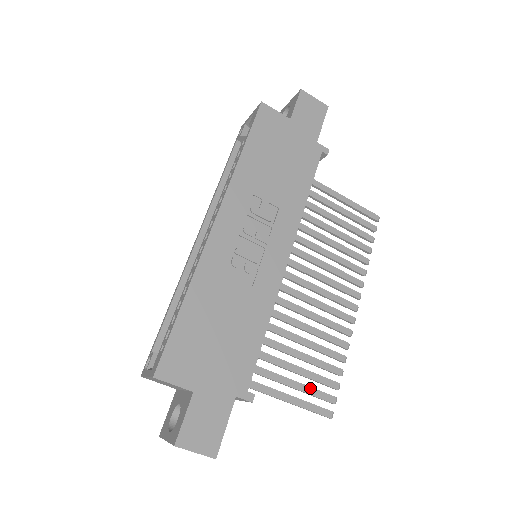
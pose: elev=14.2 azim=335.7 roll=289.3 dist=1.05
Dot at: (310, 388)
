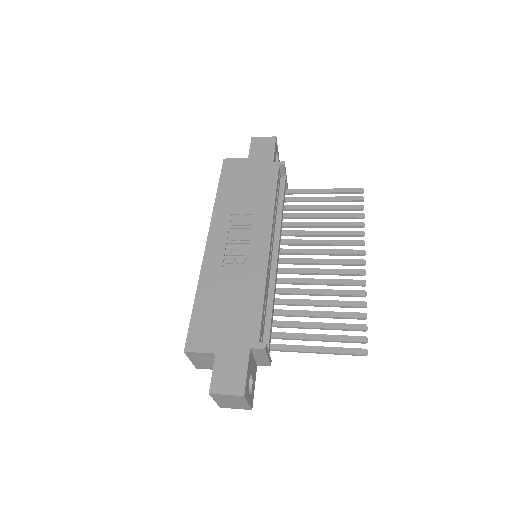
Dot at: (336, 336)
